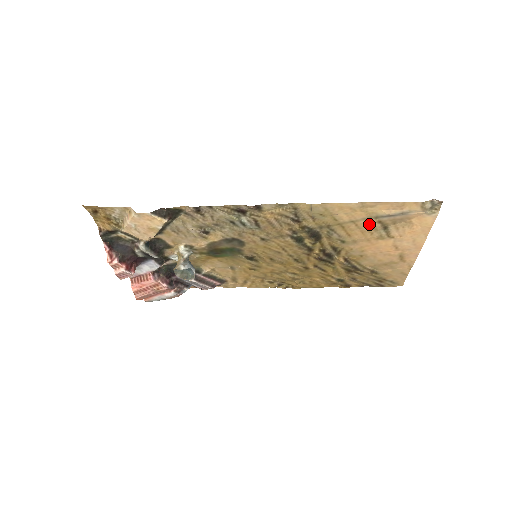
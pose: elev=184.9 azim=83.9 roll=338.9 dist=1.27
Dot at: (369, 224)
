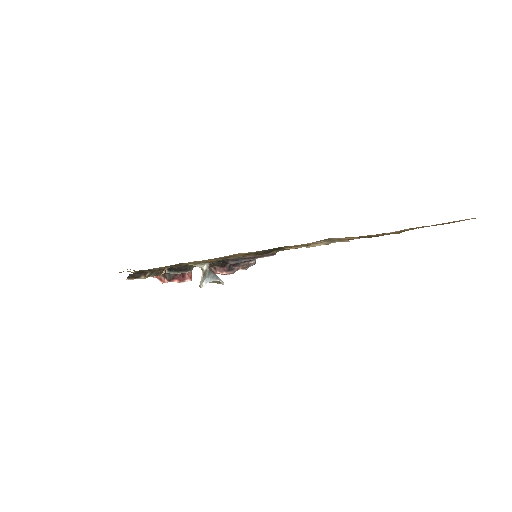
Dot at: occluded
